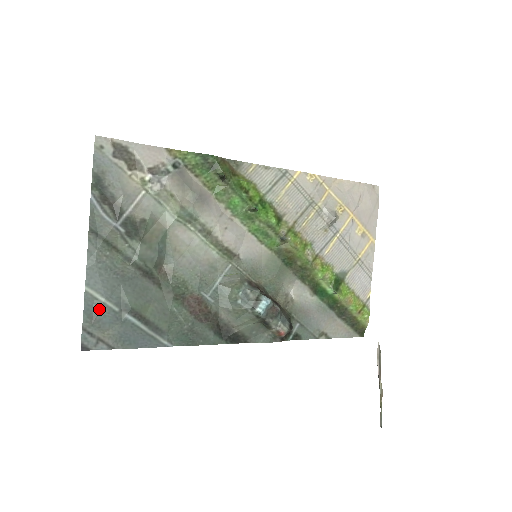
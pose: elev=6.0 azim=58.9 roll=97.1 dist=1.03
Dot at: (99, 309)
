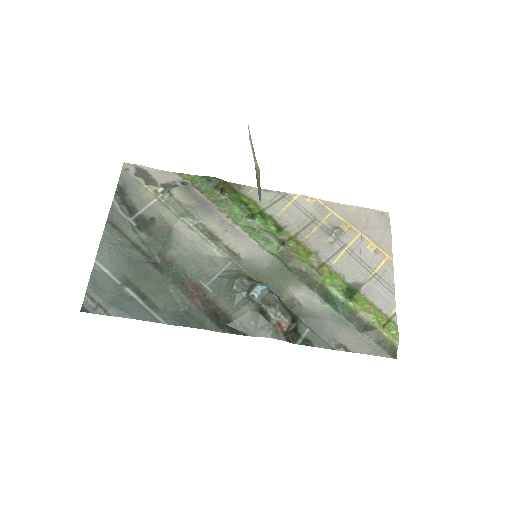
Dot at: (103, 279)
